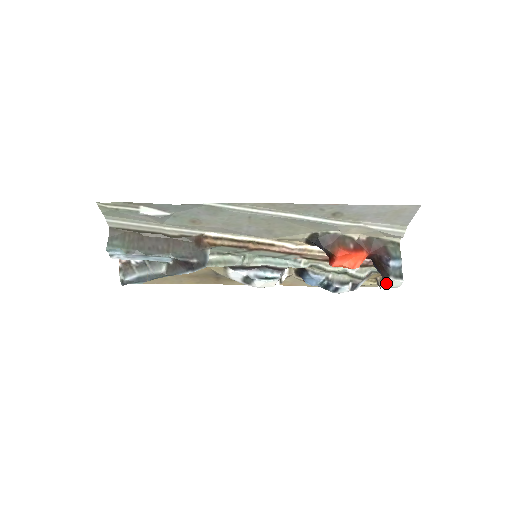
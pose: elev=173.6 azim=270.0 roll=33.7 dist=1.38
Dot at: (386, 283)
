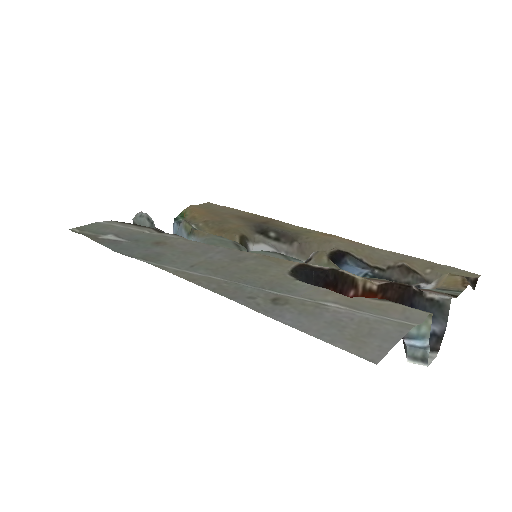
Dot at: occluded
